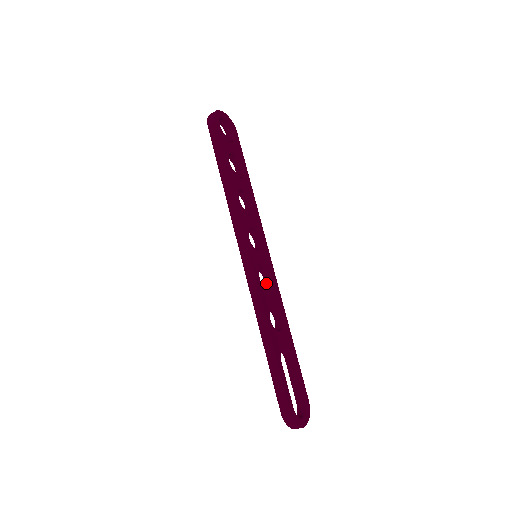
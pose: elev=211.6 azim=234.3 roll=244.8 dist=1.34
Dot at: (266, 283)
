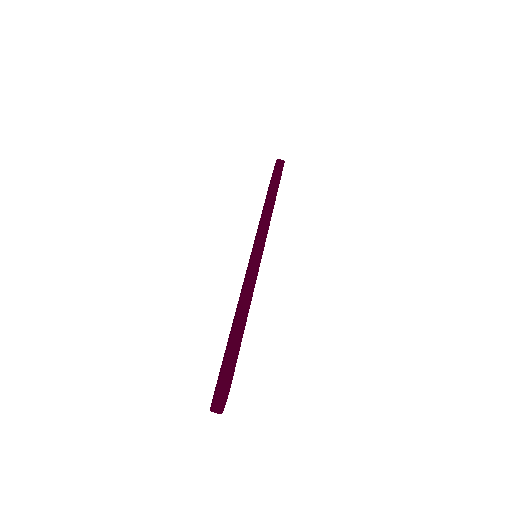
Dot at: occluded
